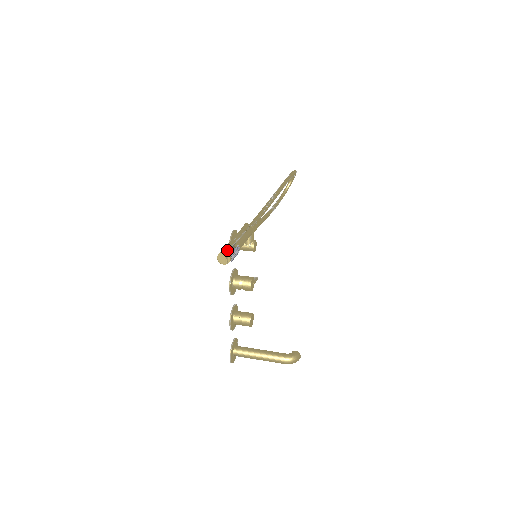
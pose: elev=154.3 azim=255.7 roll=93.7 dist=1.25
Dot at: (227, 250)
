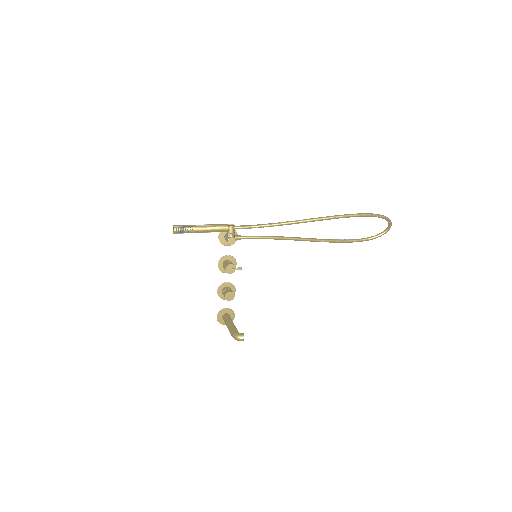
Dot at: (177, 226)
